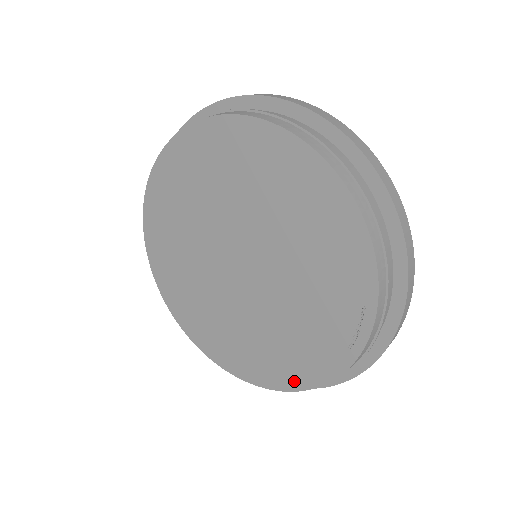
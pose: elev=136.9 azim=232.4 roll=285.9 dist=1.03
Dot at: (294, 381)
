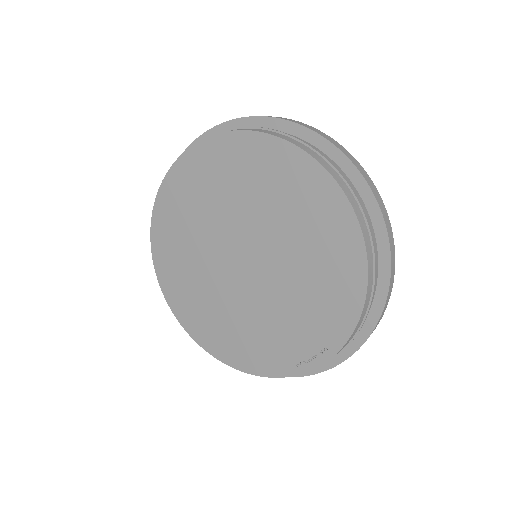
Dot at: (236, 361)
